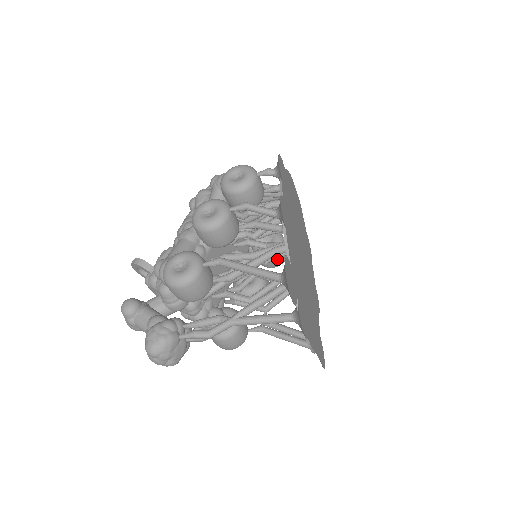
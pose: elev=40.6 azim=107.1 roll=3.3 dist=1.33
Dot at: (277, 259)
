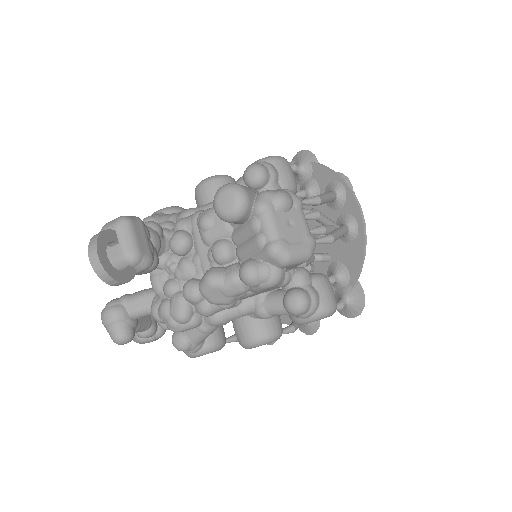
Dot at: occluded
